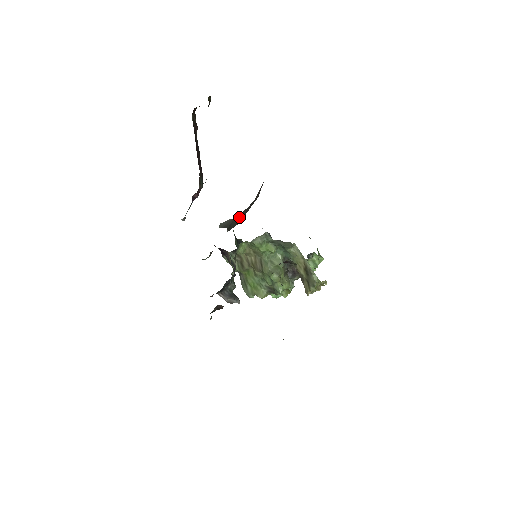
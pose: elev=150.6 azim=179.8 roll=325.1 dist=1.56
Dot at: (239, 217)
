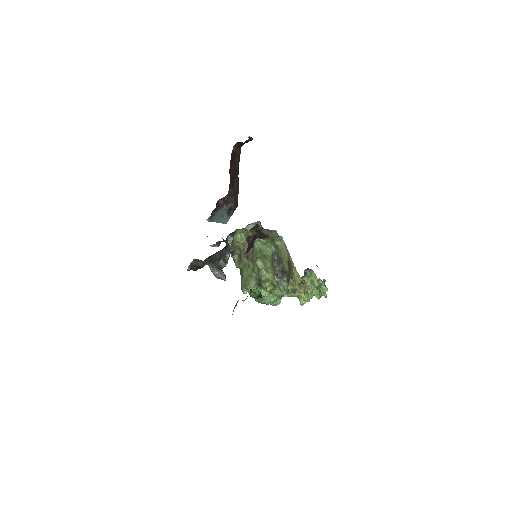
Dot at: occluded
